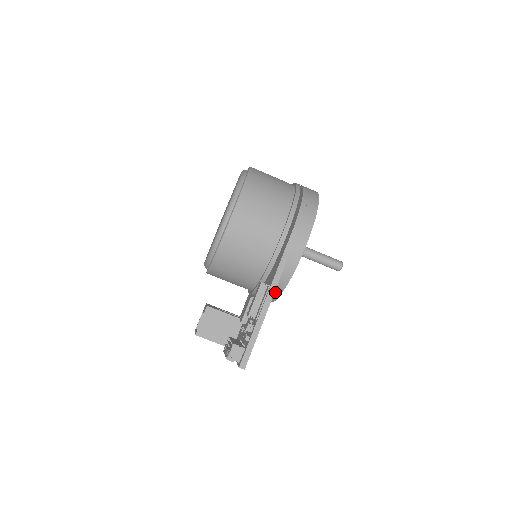
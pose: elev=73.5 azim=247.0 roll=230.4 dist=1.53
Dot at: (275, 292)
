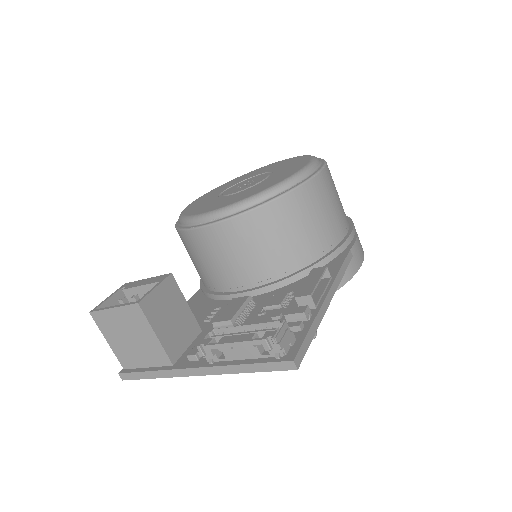
Dot at: occluded
